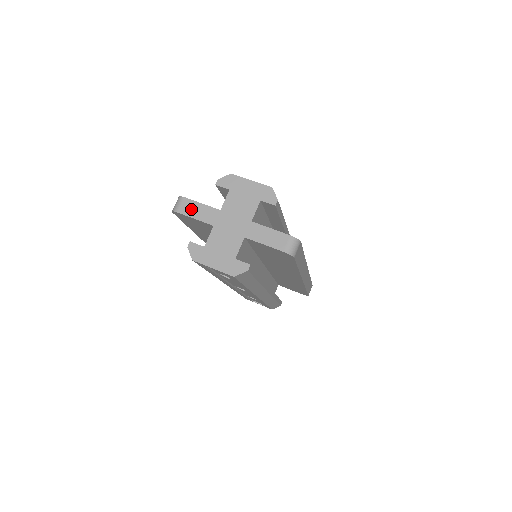
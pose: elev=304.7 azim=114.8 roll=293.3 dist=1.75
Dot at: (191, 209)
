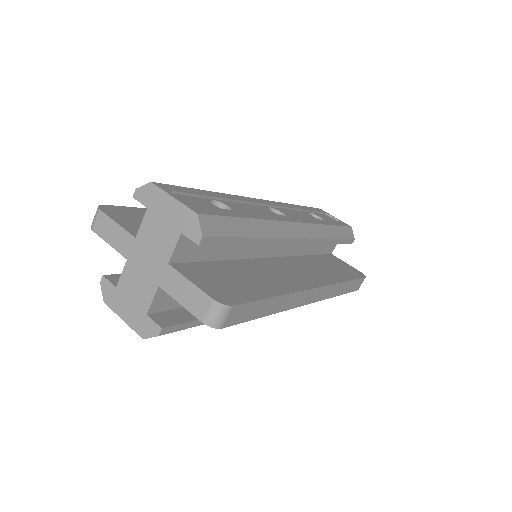
Dot at: (106, 229)
